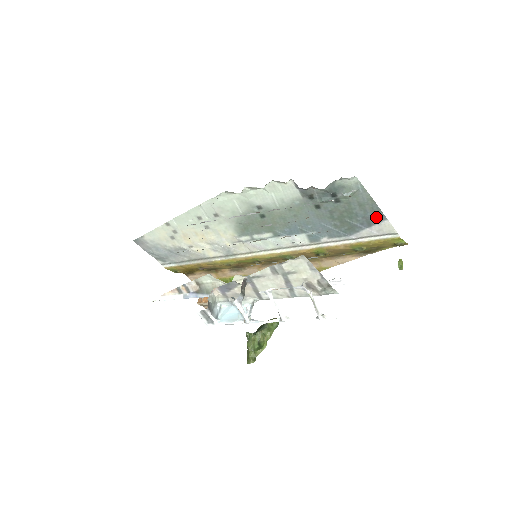
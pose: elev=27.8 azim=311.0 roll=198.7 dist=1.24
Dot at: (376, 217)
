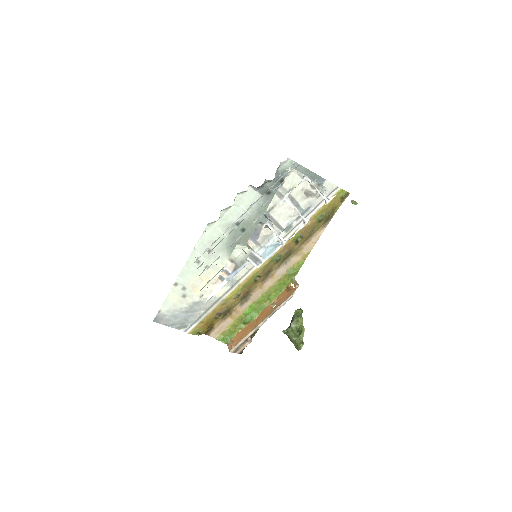
Dot at: (318, 182)
